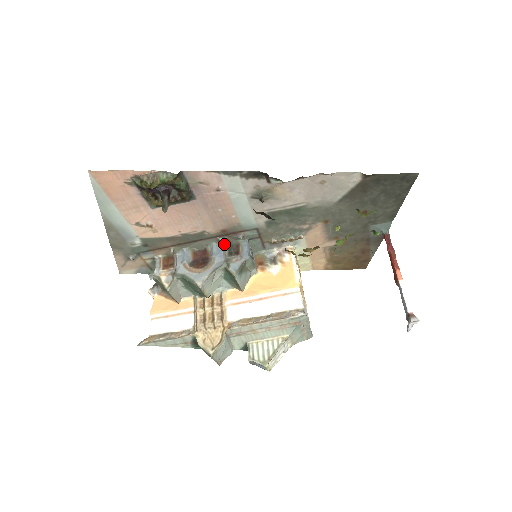
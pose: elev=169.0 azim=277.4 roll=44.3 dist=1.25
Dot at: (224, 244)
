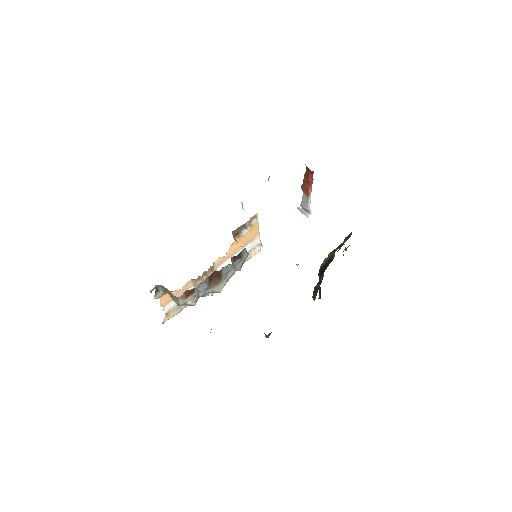
Dot at: (231, 259)
